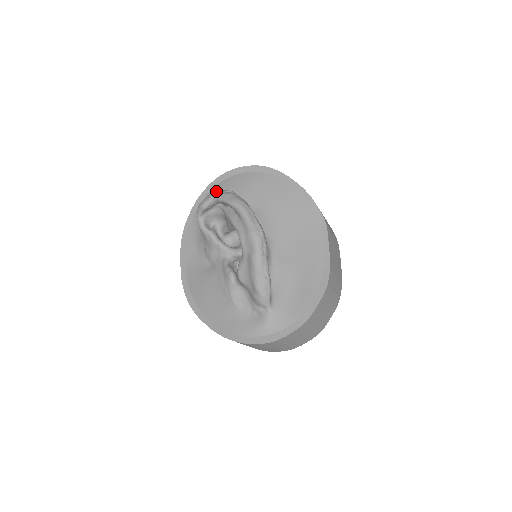
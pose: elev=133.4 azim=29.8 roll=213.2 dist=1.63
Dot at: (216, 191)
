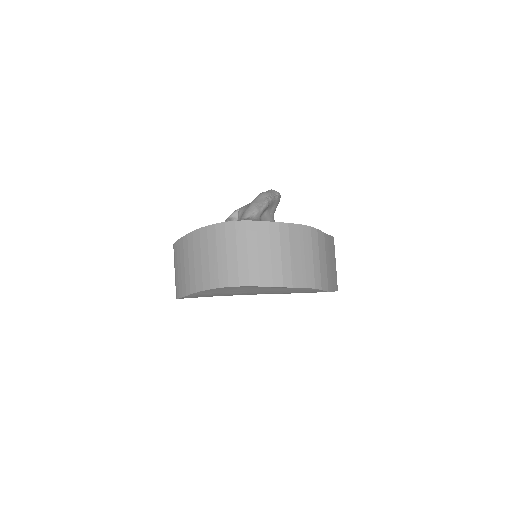
Dot at: occluded
